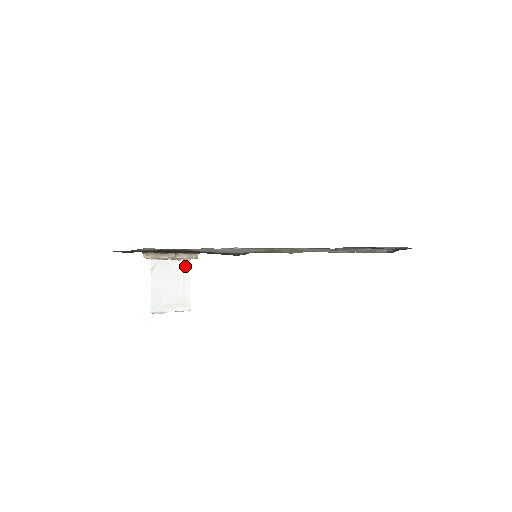
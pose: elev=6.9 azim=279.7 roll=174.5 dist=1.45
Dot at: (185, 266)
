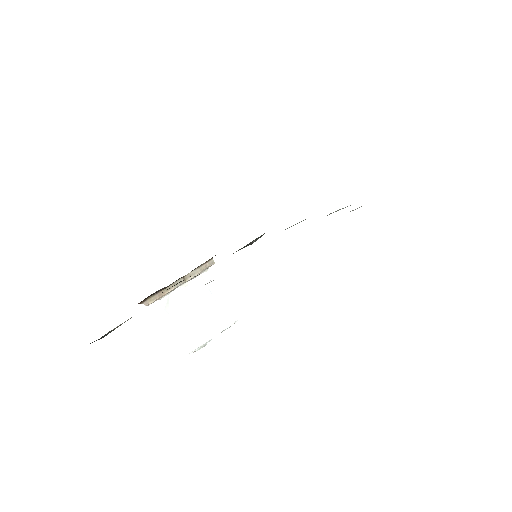
Dot at: (206, 279)
